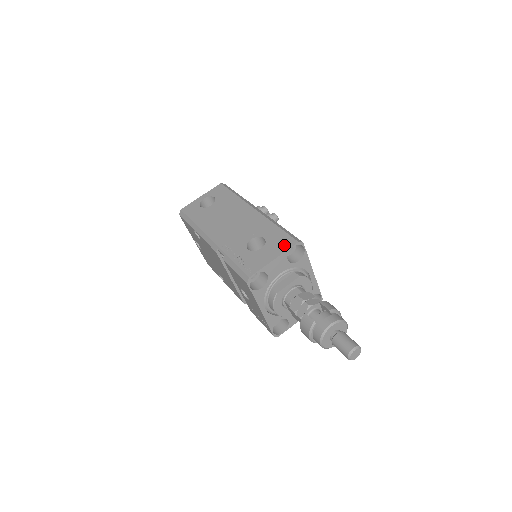
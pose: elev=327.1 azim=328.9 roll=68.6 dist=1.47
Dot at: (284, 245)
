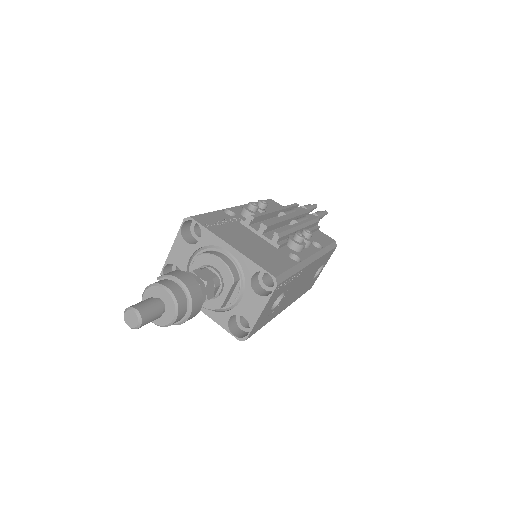
Dot at: (184, 229)
